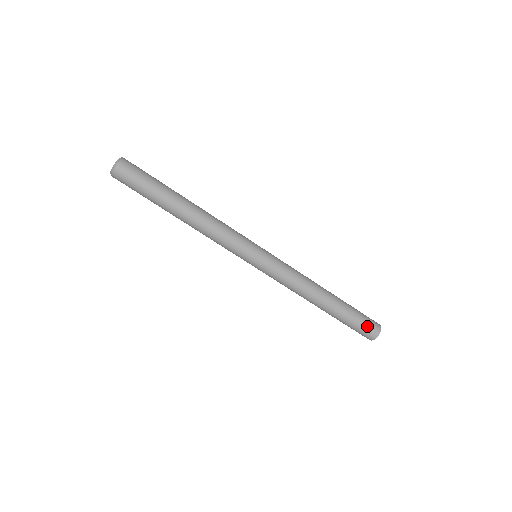
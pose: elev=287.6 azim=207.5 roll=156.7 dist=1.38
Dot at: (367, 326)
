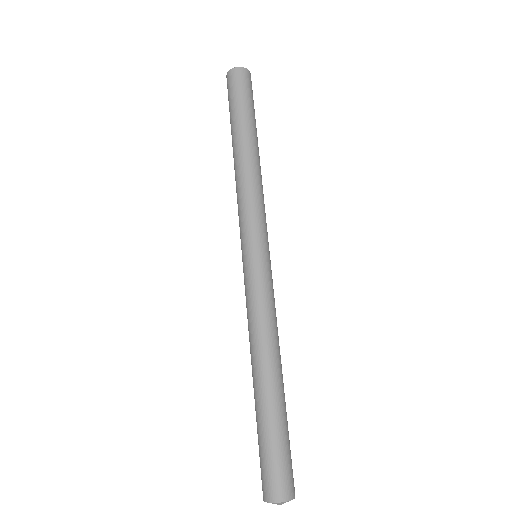
Dot at: (275, 471)
